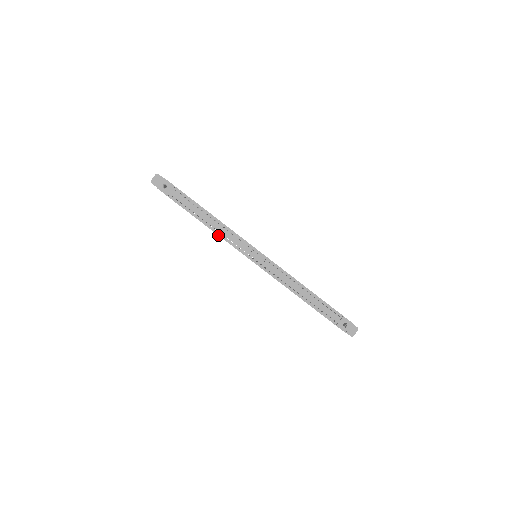
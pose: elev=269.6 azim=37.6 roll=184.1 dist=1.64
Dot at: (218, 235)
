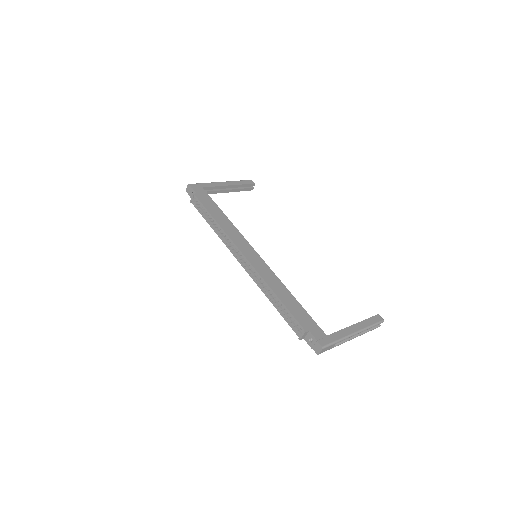
Dot at: (219, 237)
